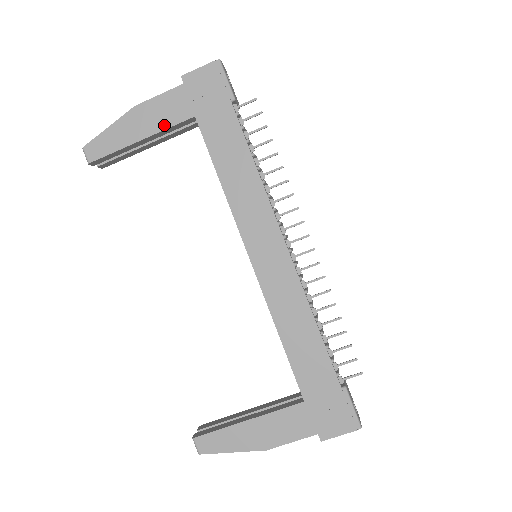
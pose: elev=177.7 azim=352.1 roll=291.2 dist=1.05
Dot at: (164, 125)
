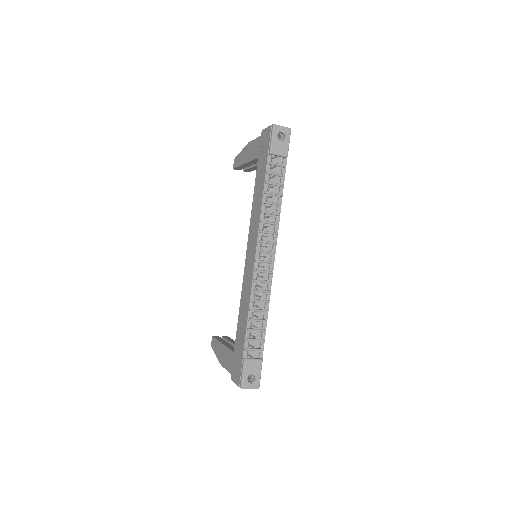
Dot at: (251, 158)
